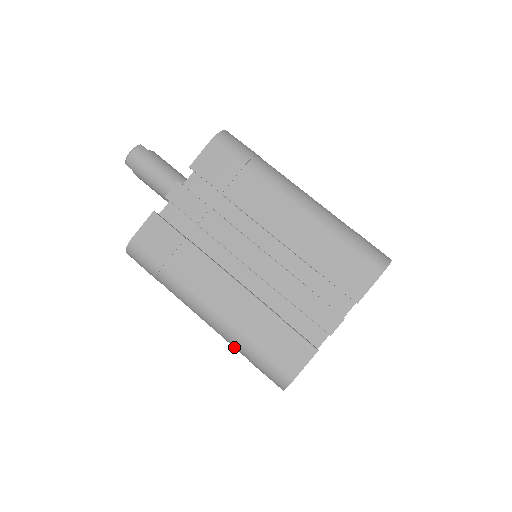
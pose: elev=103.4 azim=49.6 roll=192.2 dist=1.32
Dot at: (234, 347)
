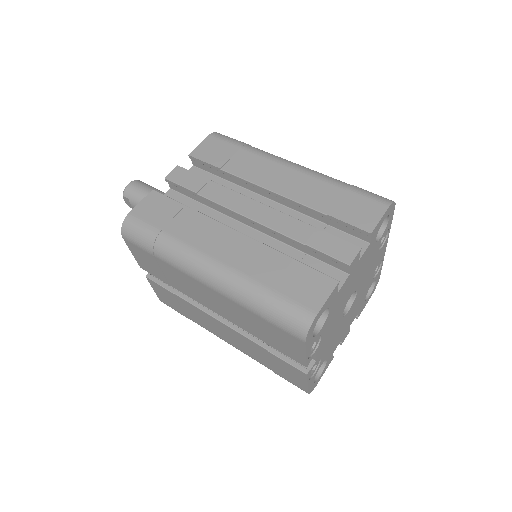
Dot at: (242, 303)
